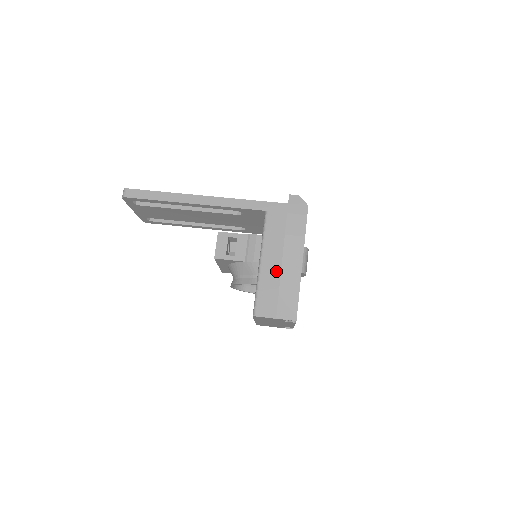
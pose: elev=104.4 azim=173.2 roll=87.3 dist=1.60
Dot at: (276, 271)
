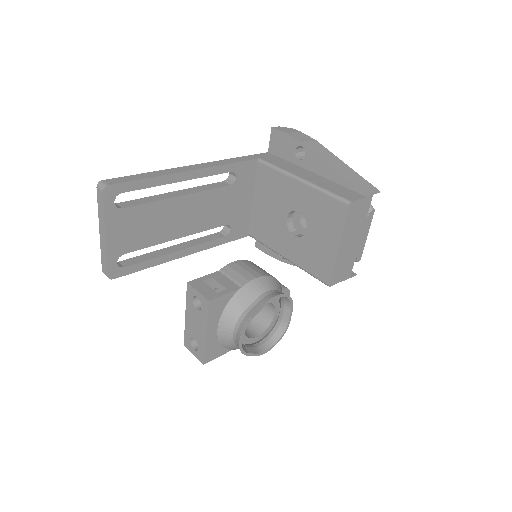
Dot at: (320, 178)
